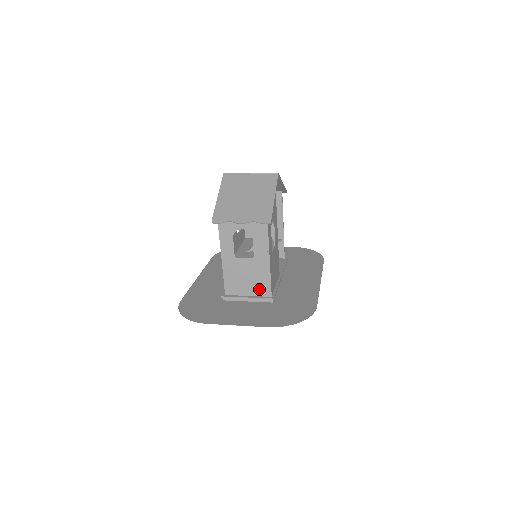
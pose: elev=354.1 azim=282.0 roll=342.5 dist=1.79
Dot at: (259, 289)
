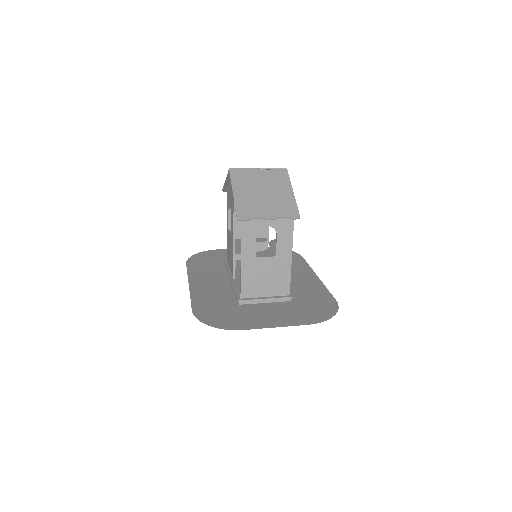
Dot at: (277, 288)
